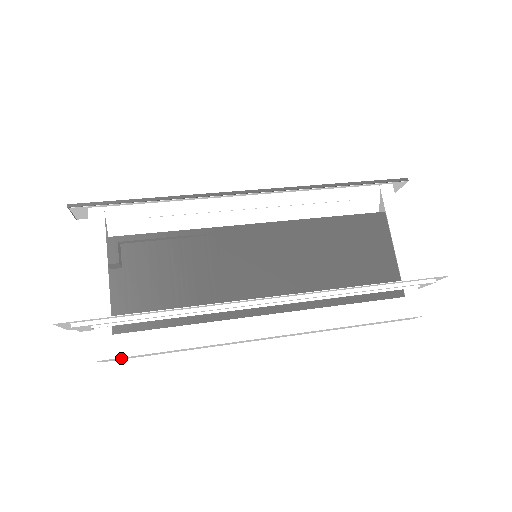
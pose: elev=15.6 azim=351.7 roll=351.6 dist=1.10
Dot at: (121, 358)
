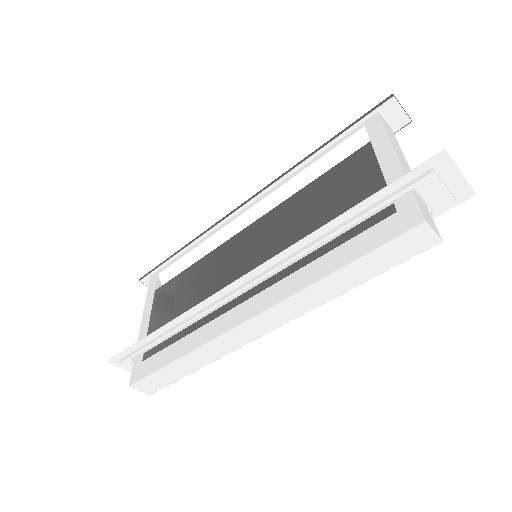
Dot at: (149, 383)
